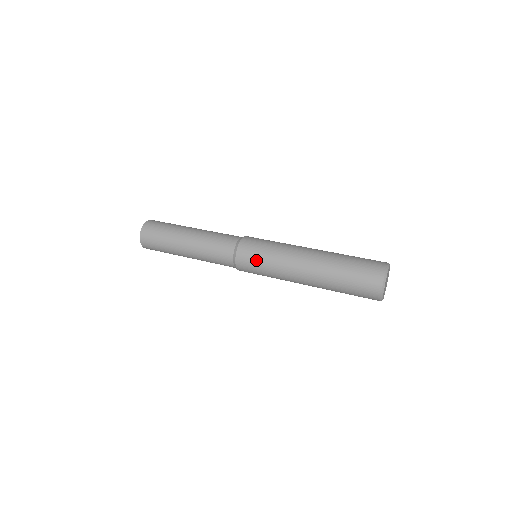
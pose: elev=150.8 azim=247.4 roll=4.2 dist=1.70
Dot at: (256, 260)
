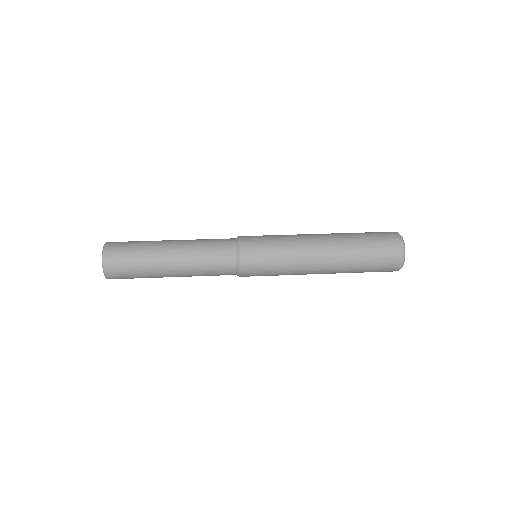
Dot at: (265, 245)
